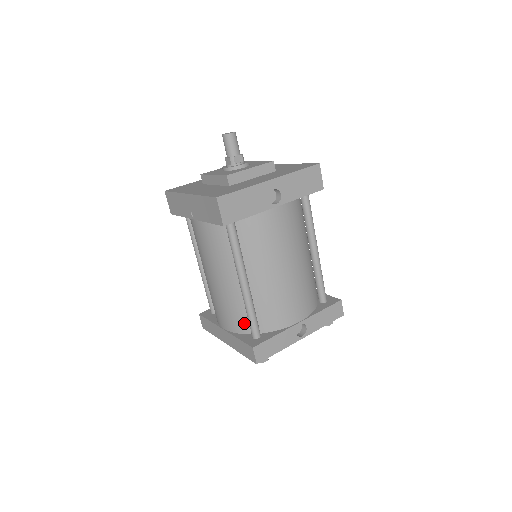
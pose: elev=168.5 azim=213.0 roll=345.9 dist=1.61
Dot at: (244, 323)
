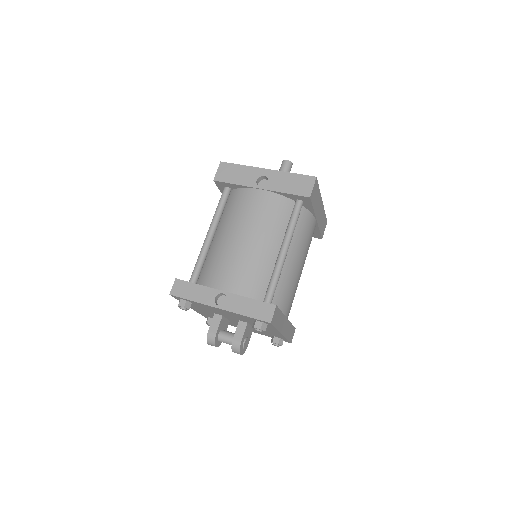
Dot at: occluded
